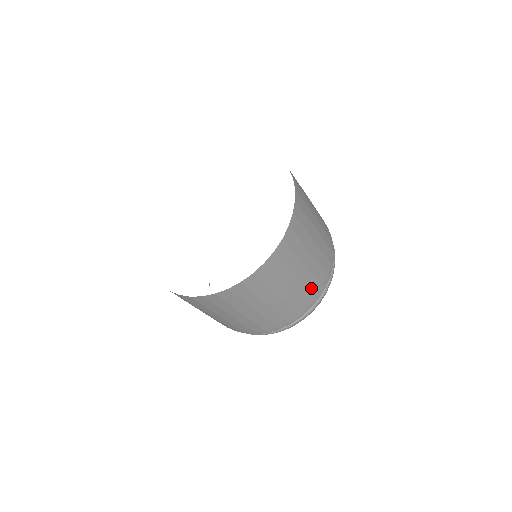
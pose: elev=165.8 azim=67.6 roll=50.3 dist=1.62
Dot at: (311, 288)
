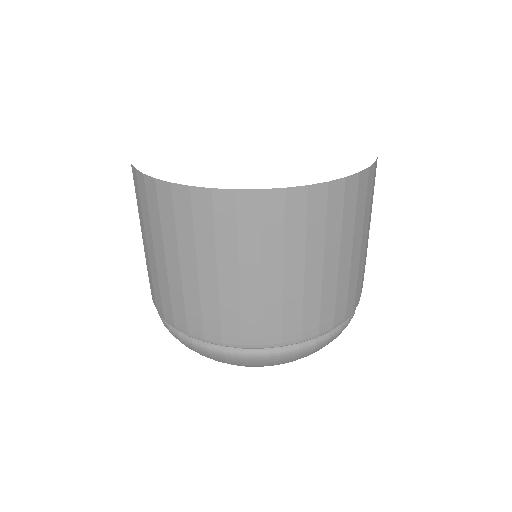
Dot at: (224, 315)
